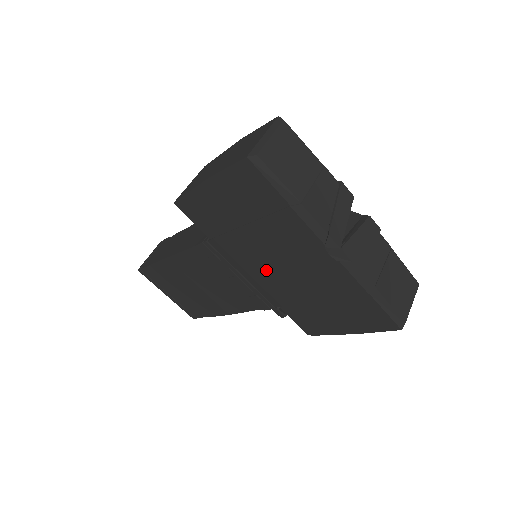
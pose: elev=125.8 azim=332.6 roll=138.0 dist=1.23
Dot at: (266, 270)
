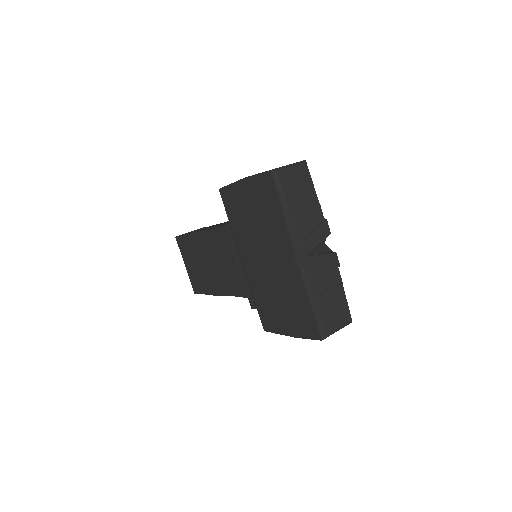
Dot at: (255, 261)
